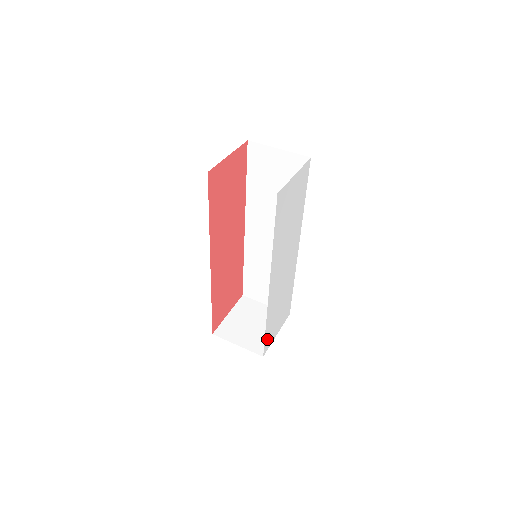
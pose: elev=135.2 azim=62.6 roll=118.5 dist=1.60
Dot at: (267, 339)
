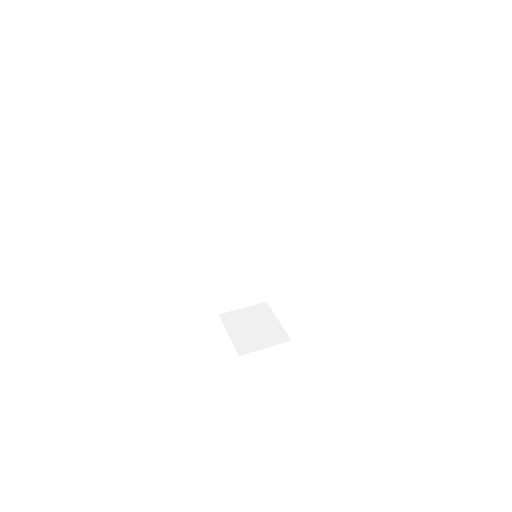
Dot at: occluded
